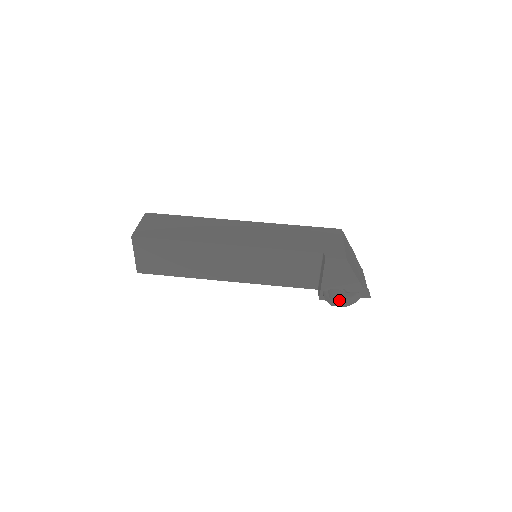
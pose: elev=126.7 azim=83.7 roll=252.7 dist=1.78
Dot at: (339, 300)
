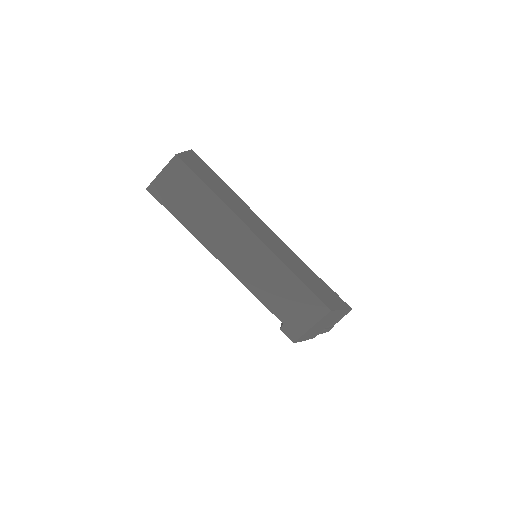
Dot at: occluded
